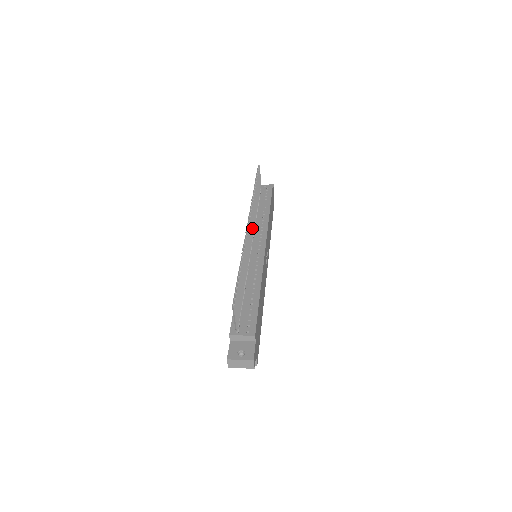
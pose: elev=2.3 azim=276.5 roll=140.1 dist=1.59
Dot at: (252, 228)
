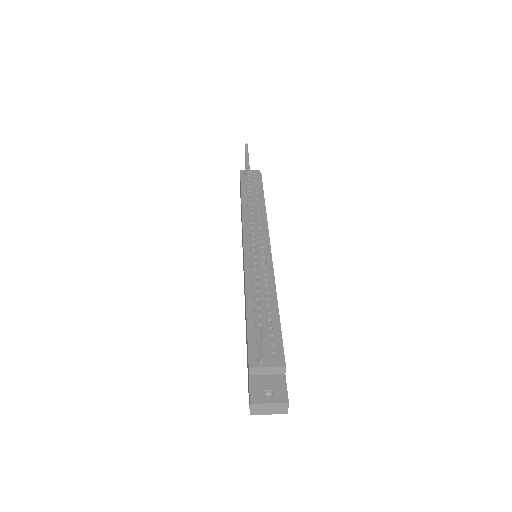
Dot at: occluded
